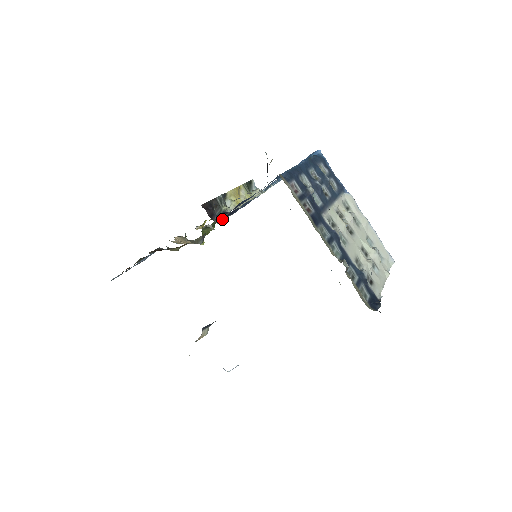
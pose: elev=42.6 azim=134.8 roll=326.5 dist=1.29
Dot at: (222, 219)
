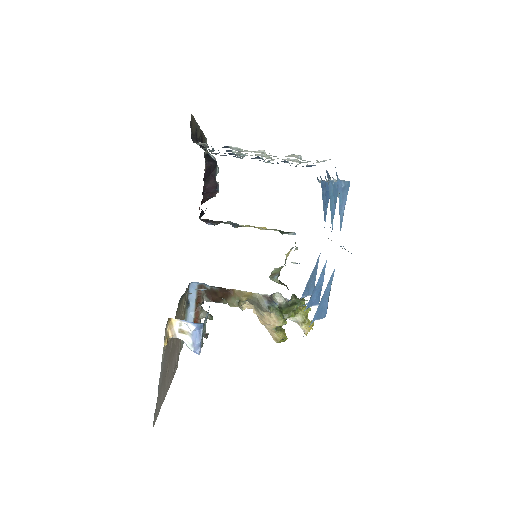
Dot at: occluded
